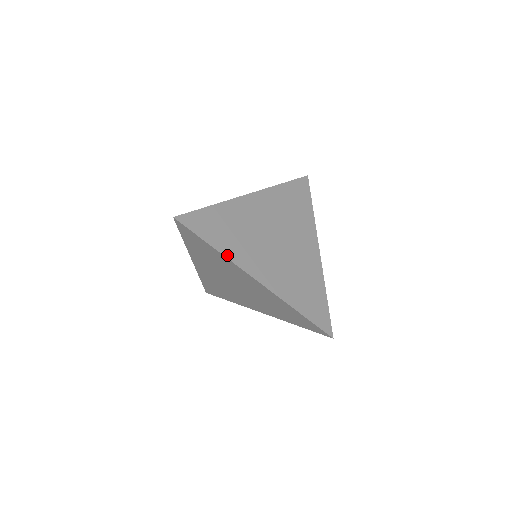
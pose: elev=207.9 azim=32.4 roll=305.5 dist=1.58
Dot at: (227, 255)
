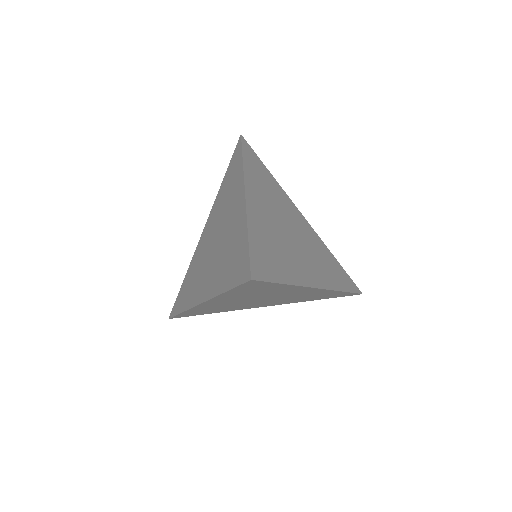
Dot at: (295, 282)
